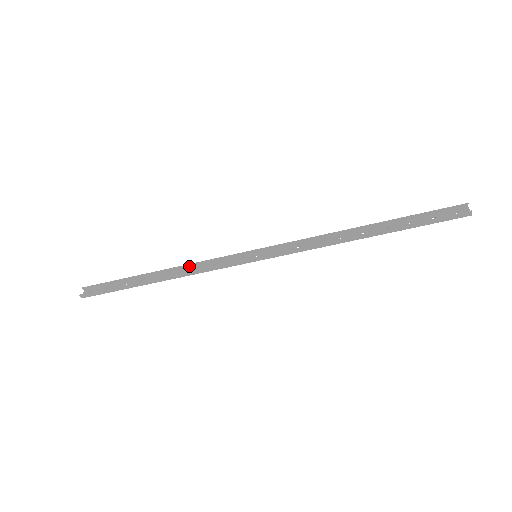
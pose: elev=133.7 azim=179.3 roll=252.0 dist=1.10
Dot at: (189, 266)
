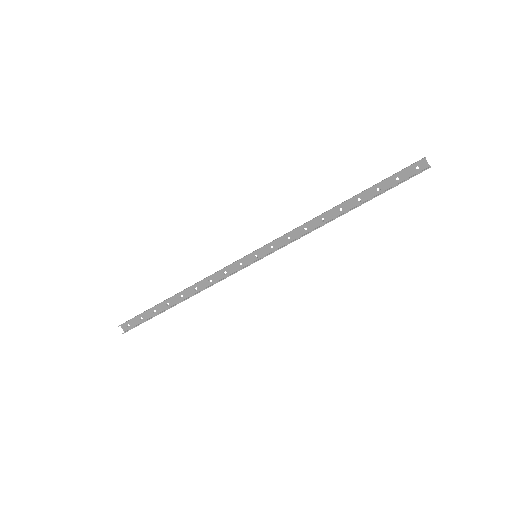
Dot at: (201, 281)
